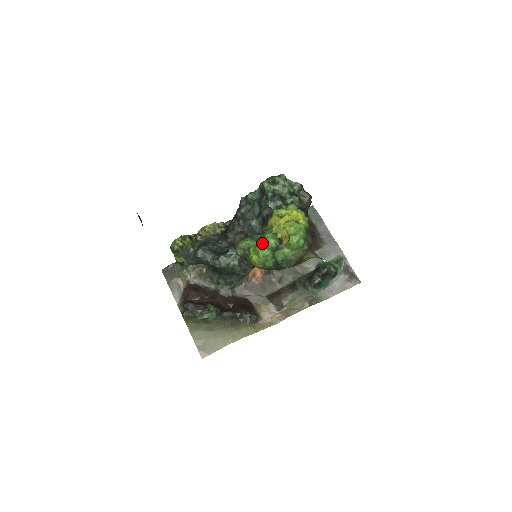
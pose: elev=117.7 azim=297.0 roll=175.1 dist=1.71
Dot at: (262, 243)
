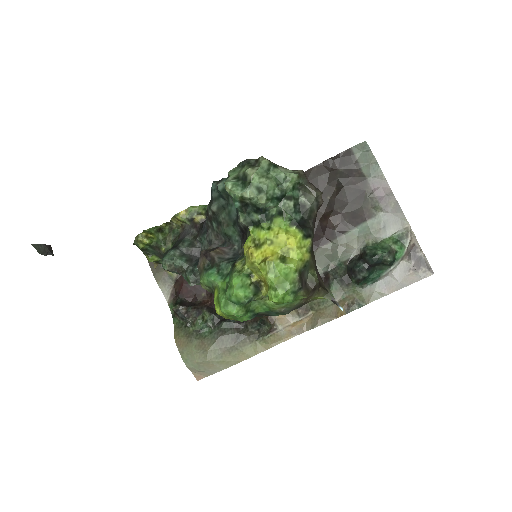
Dot at: (226, 293)
